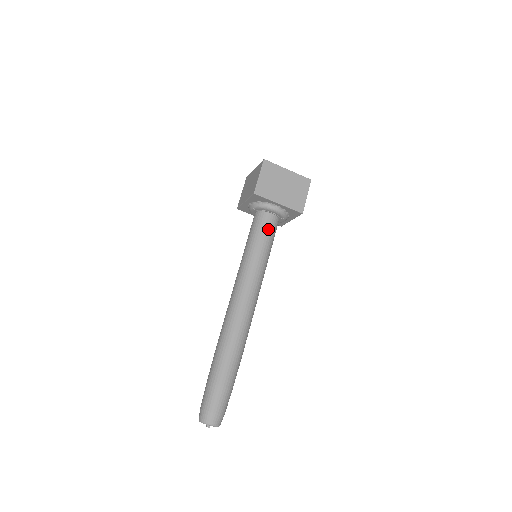
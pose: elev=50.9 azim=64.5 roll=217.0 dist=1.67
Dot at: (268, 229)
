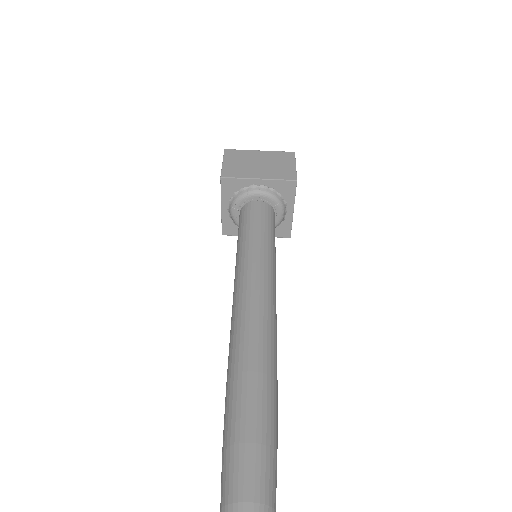
Dot at: (258, 216)
